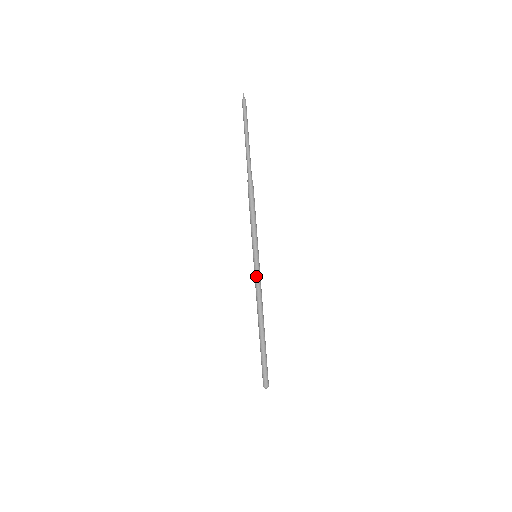
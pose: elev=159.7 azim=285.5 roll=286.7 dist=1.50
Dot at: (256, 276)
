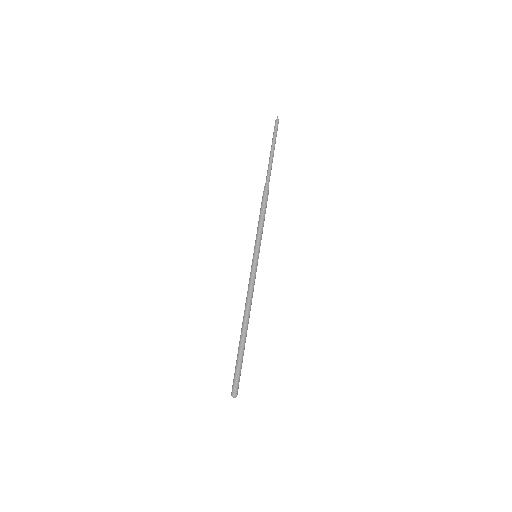
Dot at: (251, 274)
